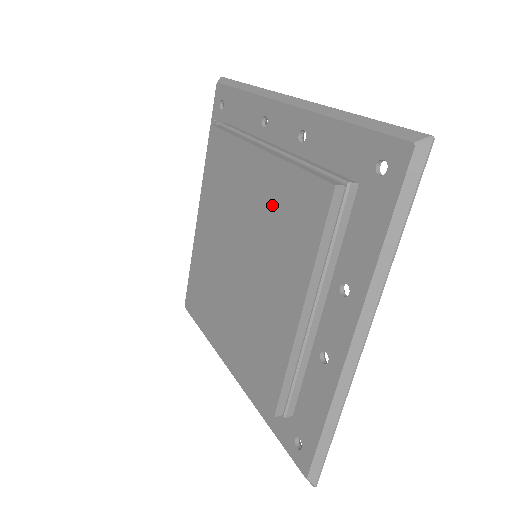
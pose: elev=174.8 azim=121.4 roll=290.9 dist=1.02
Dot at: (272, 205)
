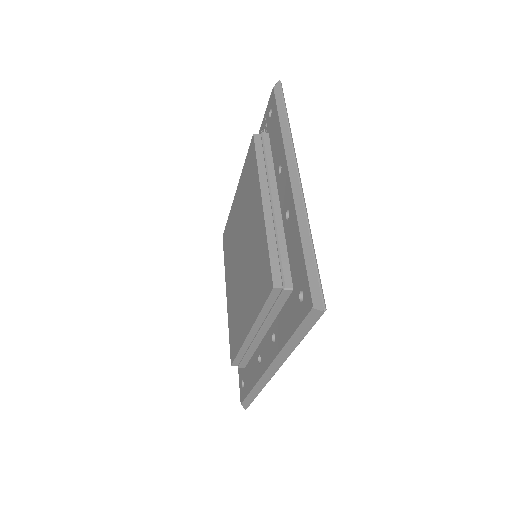
Dot at: (256, 250)
